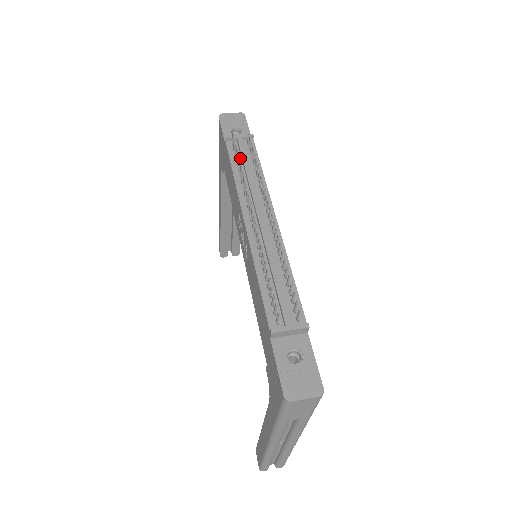
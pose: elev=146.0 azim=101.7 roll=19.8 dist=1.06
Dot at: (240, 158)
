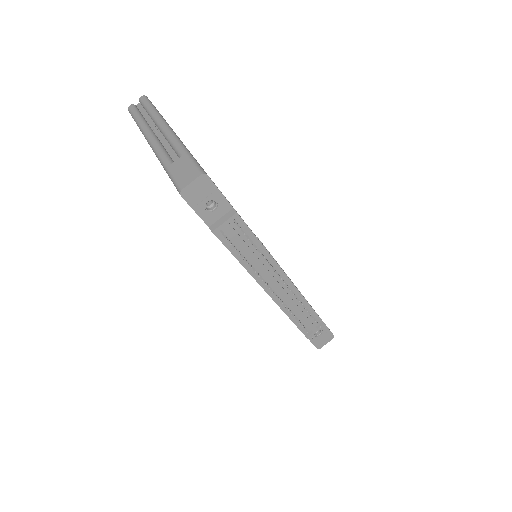
Dot at: (236, 243)
